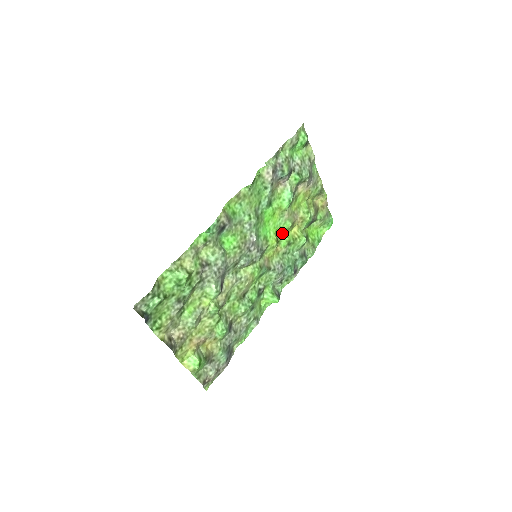
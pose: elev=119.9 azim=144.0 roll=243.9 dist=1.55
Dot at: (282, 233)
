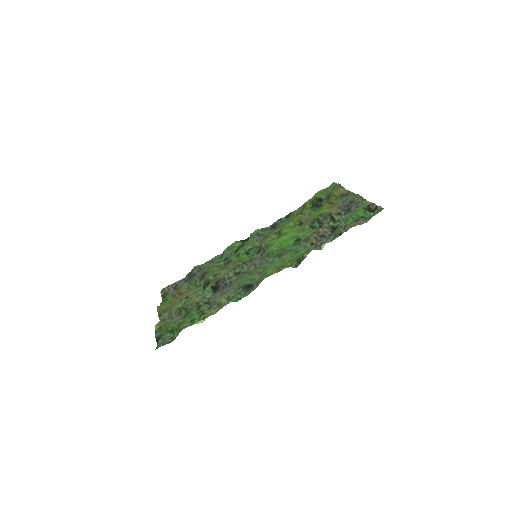
Dot at: (288, 227)
